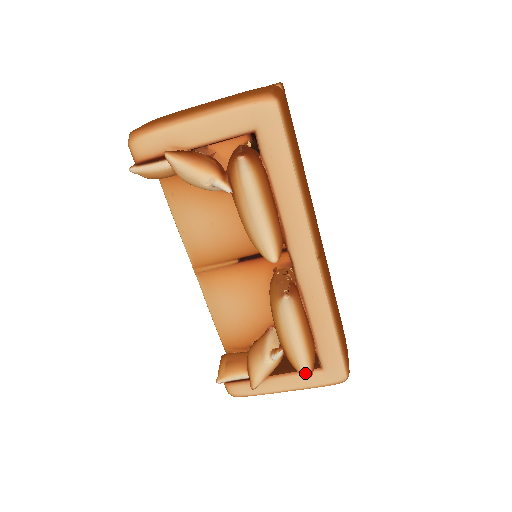
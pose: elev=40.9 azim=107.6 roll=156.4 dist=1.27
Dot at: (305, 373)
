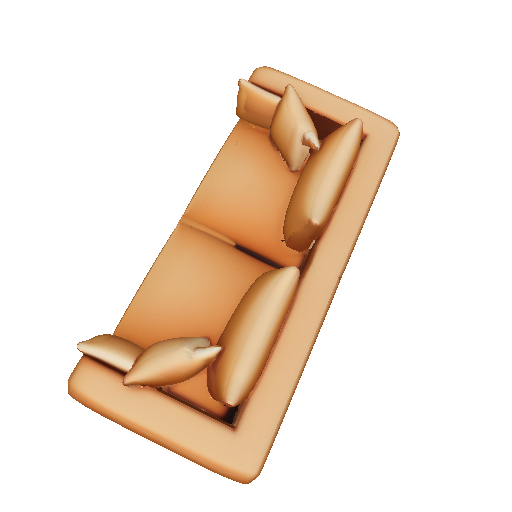
Dot at: (233, 391)
